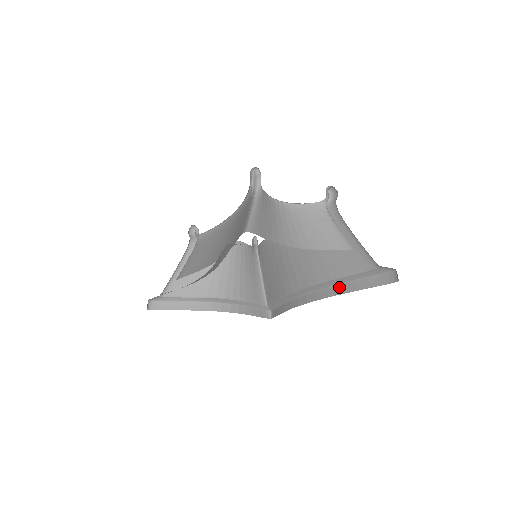
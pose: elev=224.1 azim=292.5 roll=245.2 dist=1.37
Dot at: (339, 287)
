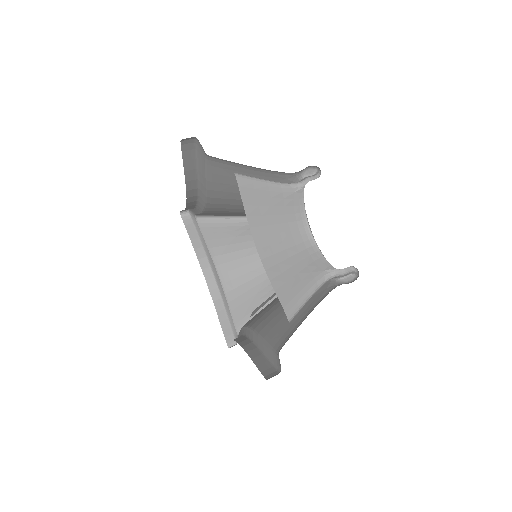
Dot at: (254, 347)
